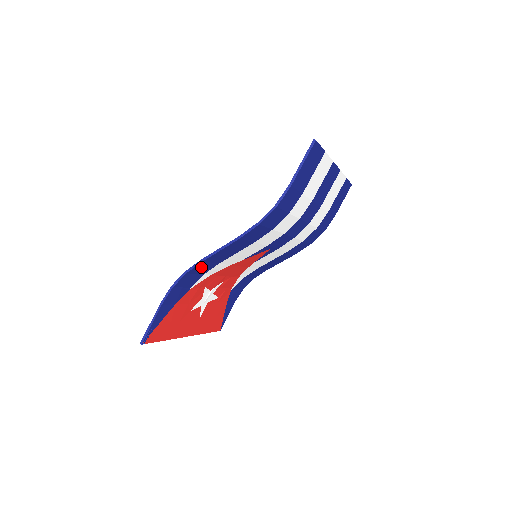
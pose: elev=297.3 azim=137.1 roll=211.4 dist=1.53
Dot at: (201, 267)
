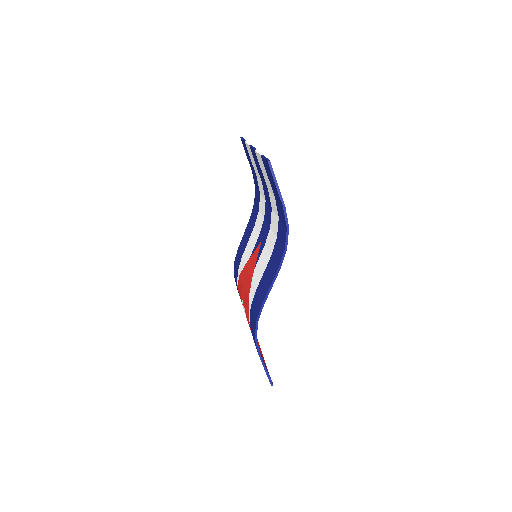
Dot at: occluded
